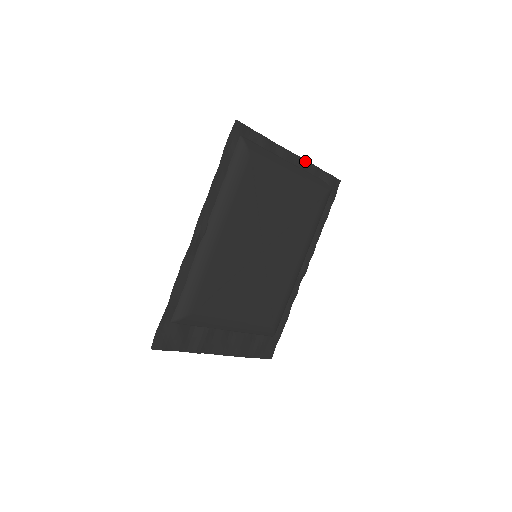
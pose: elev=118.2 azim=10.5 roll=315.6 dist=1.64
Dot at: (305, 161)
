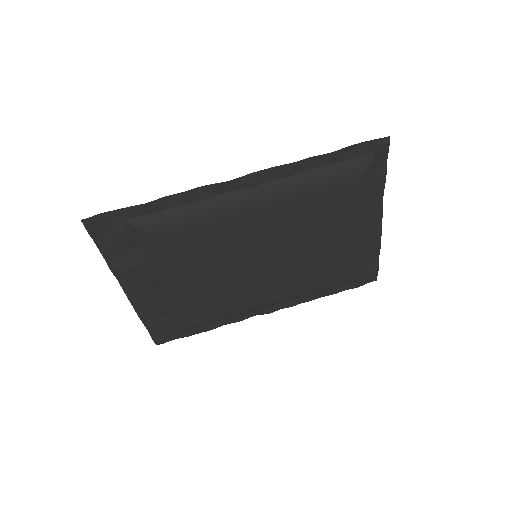
Dot at: (380, 234)
